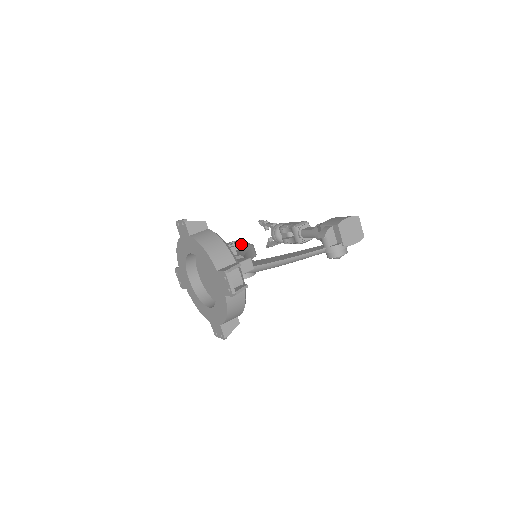
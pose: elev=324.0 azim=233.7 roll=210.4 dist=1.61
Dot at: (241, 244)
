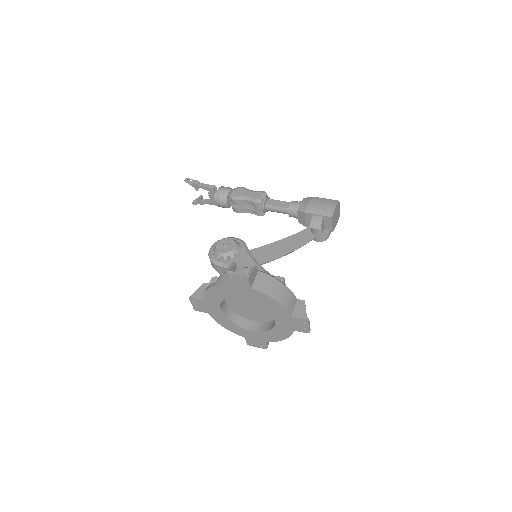
Dot at: (238, 247)
